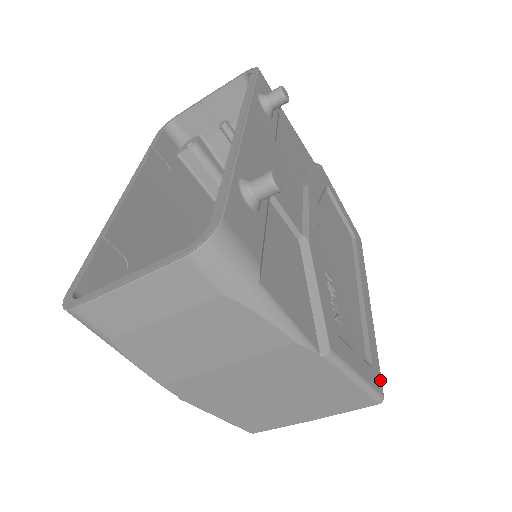
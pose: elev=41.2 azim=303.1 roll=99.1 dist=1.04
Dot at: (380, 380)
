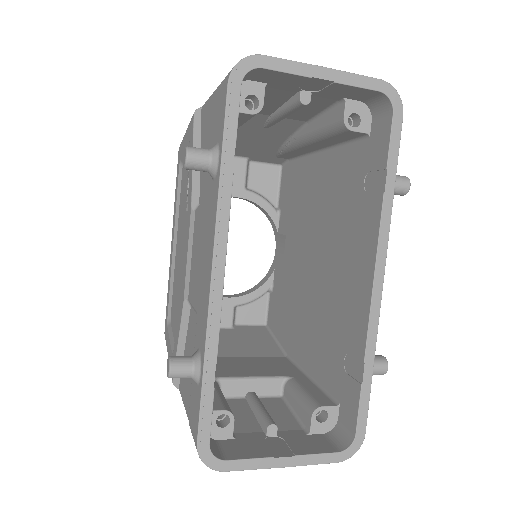
Dot at: occluded
